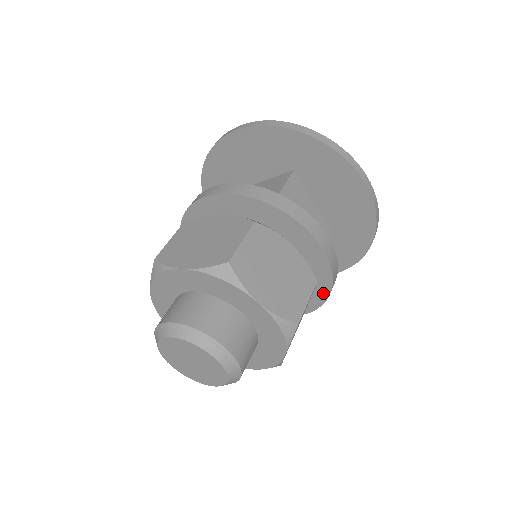
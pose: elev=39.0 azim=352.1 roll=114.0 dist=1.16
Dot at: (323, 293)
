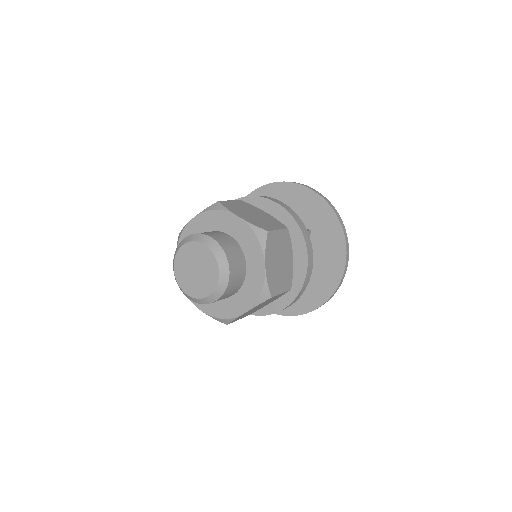
Dot at: (279, 306)
